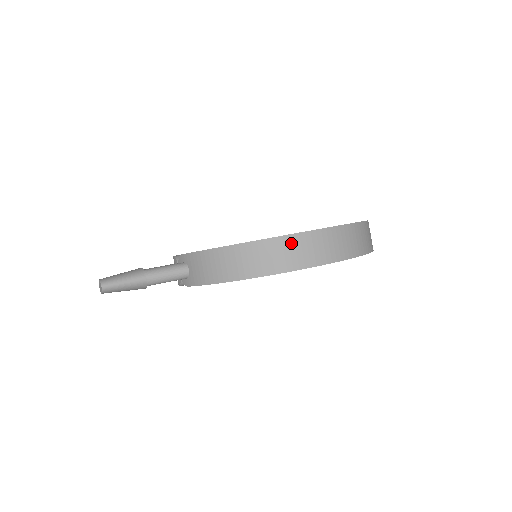
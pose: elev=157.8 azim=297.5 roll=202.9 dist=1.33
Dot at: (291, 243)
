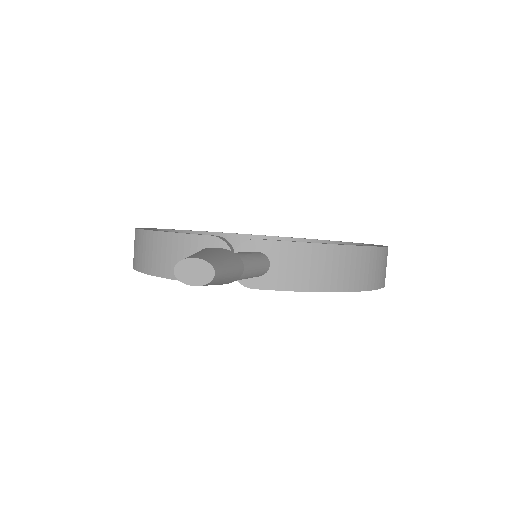
Dot at: (384, 257)
